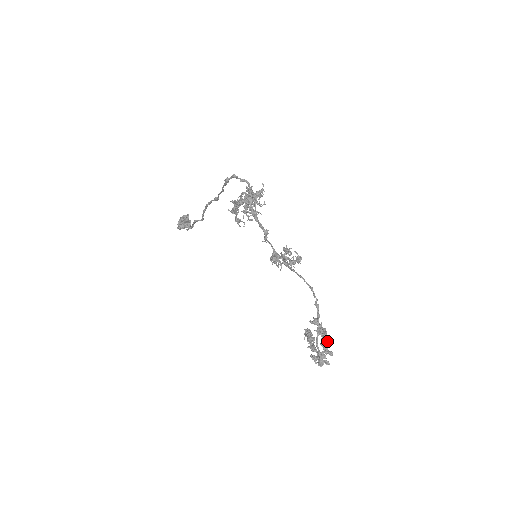
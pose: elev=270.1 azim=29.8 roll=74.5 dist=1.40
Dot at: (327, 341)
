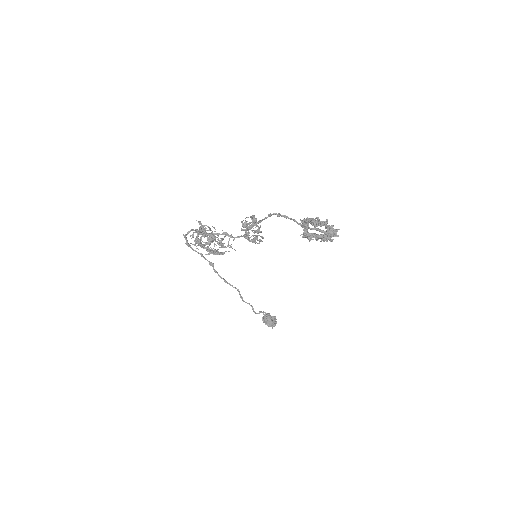
Dot at: (318, 220)
